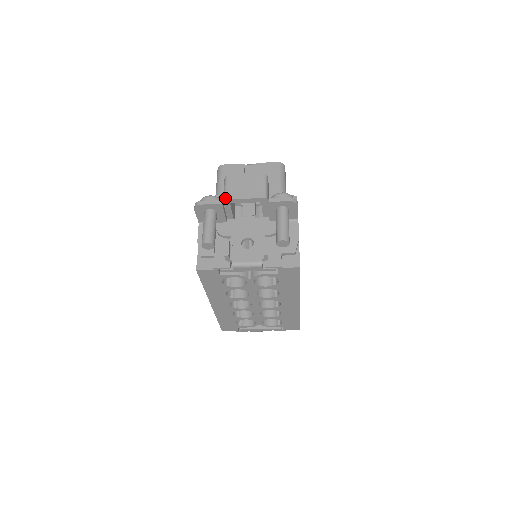
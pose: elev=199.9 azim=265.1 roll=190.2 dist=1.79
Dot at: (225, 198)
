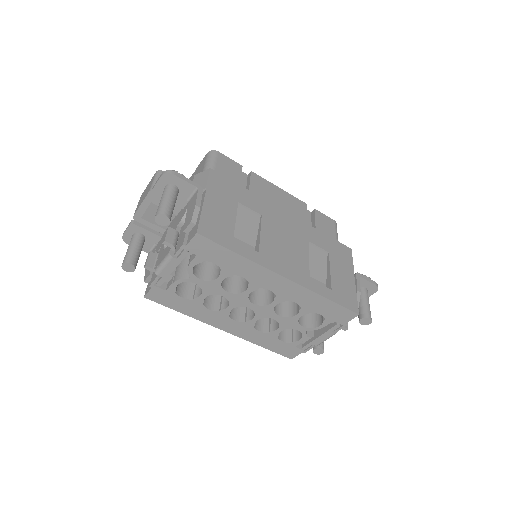
Dot at: (133, 216)
